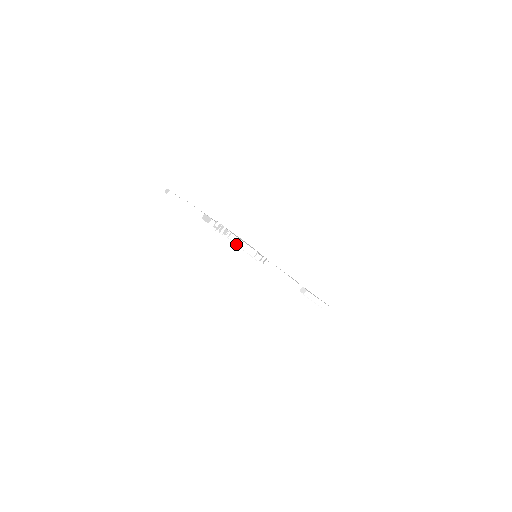
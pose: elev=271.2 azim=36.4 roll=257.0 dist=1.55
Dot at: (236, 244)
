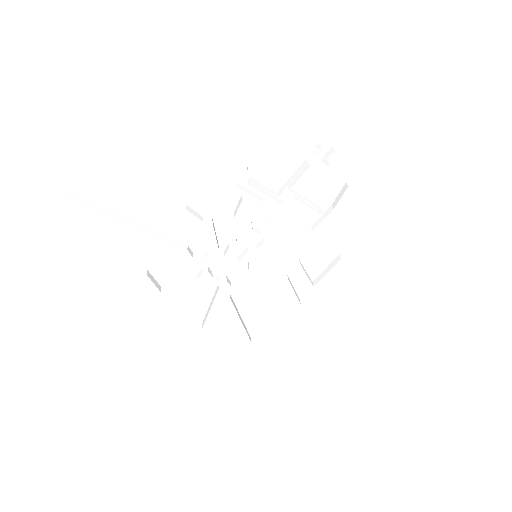
Dot at: (252, 228)
